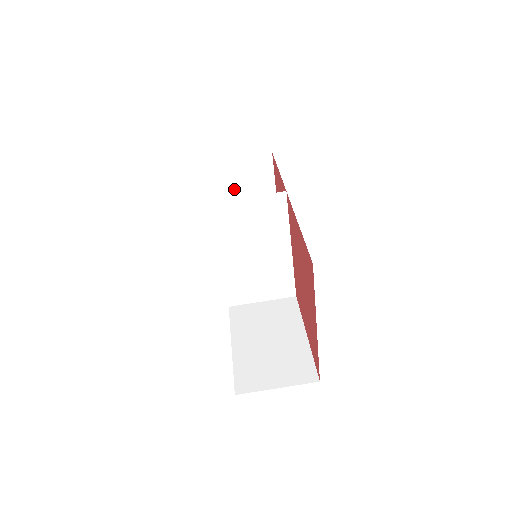
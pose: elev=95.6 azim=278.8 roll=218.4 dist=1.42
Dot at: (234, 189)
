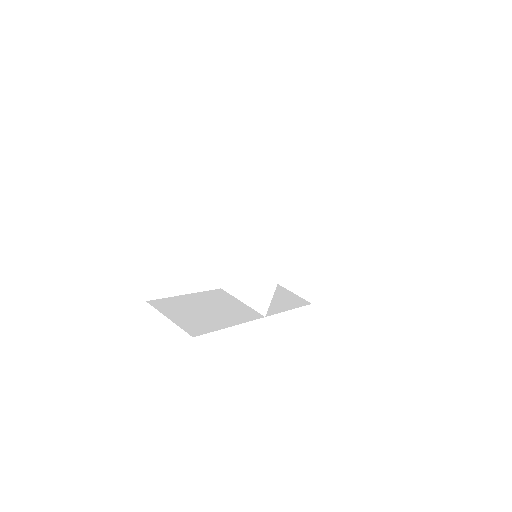
Dot at: (304, 232)
